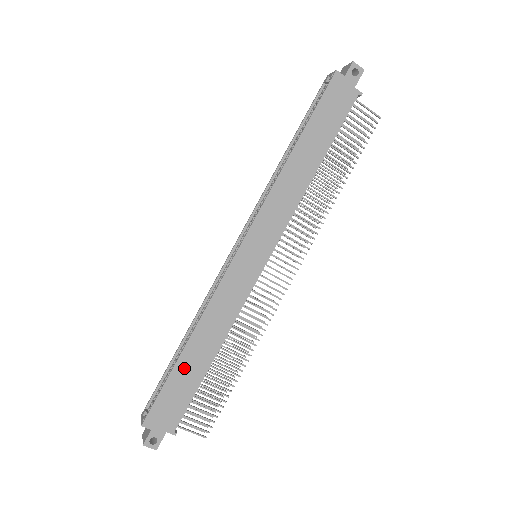
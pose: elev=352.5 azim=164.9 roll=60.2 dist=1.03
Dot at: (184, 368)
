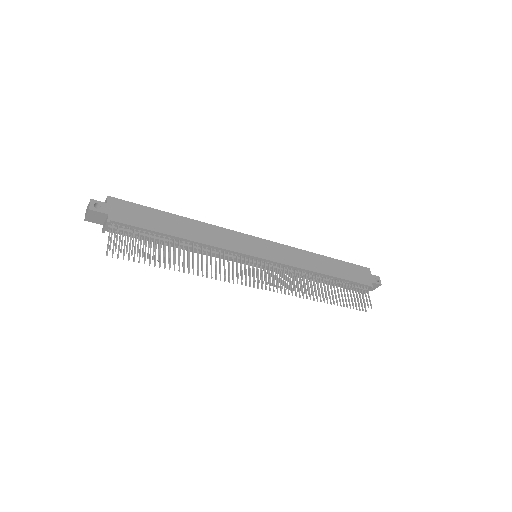
Dot at: (165, 218)
